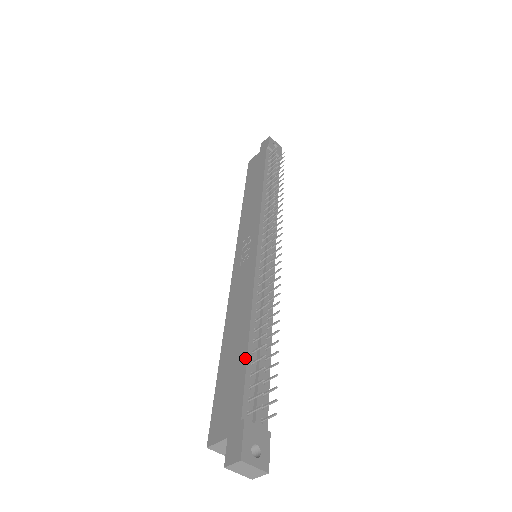
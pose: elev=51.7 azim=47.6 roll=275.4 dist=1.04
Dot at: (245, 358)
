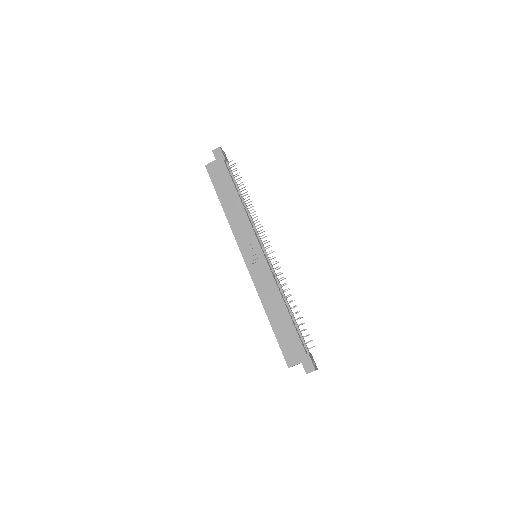
Dot at: (293, 325)
